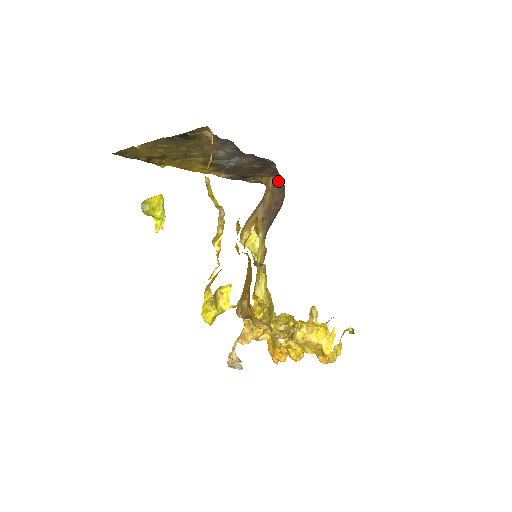
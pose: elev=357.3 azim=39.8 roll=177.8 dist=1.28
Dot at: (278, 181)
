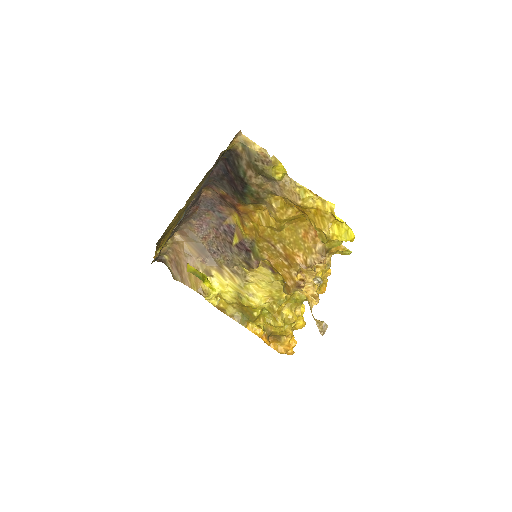
Dot at: (191, 223)
